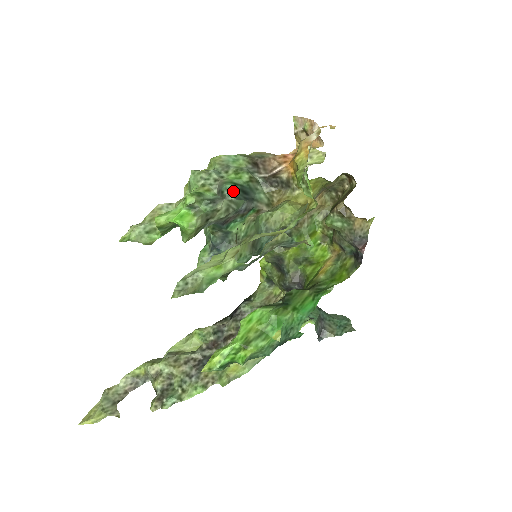
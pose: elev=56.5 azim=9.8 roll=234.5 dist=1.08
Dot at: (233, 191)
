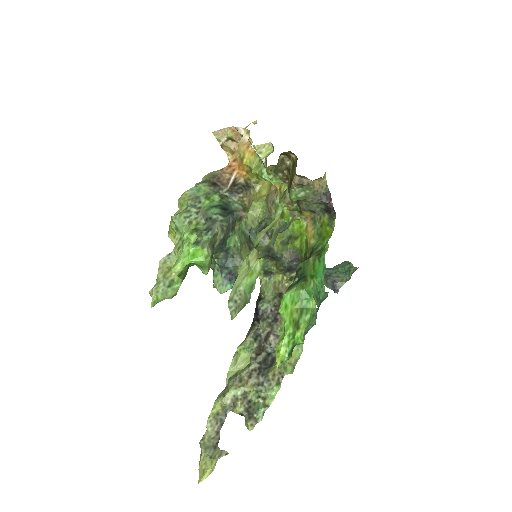
Dot at: (218, 212)
